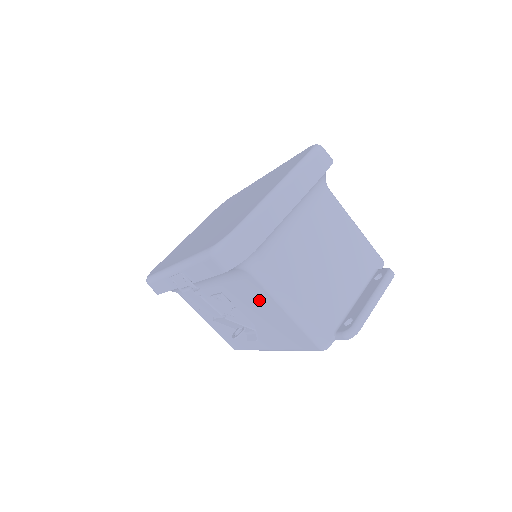
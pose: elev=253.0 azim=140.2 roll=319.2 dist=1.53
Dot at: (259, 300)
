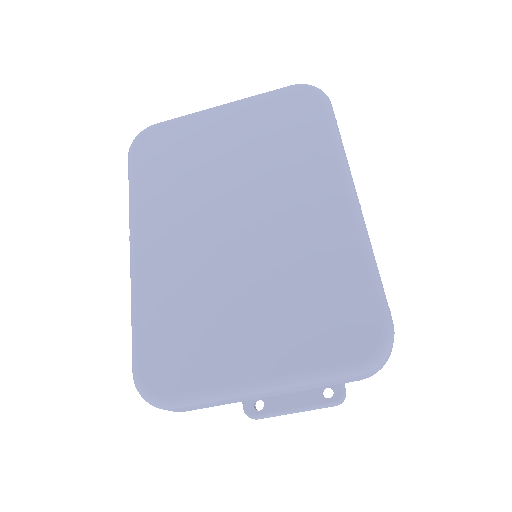
Dot at: occluded
